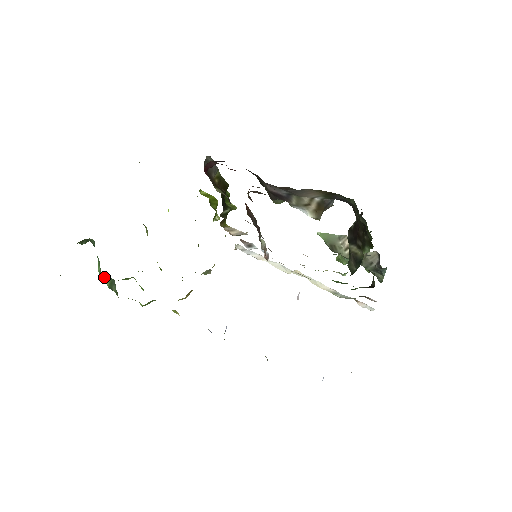
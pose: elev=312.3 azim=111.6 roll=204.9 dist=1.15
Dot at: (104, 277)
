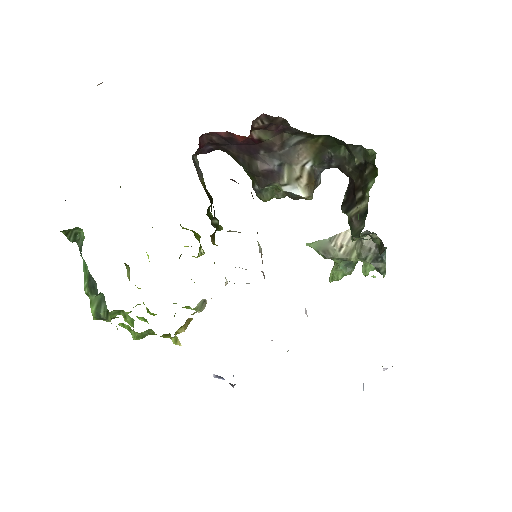
Dot at: (94, 284)
